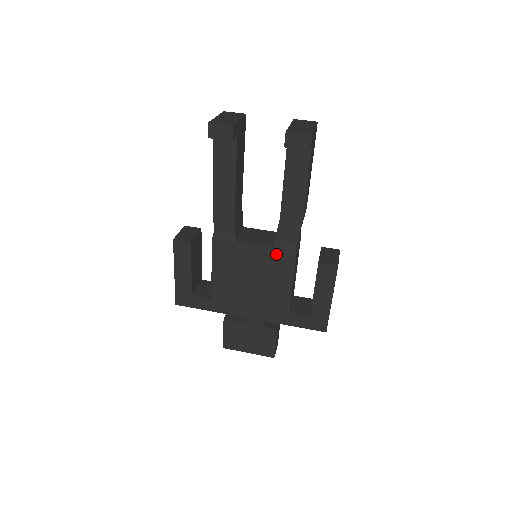
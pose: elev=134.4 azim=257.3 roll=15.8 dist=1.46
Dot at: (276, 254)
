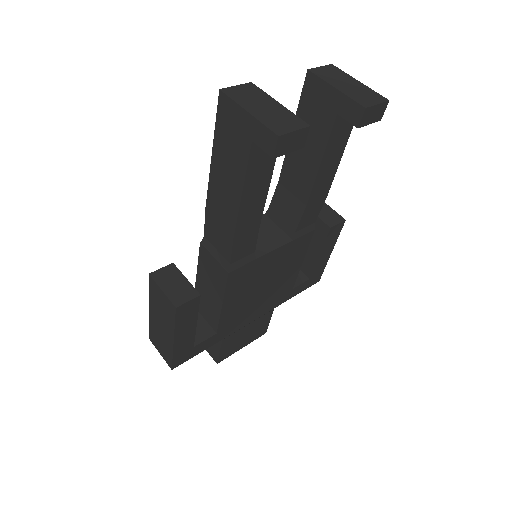
Dot at: (295, 245)
